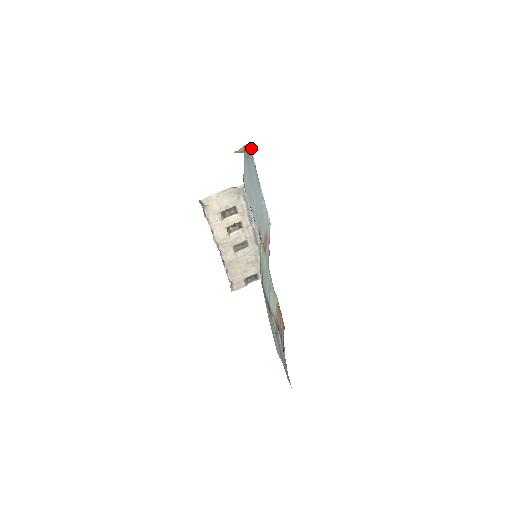
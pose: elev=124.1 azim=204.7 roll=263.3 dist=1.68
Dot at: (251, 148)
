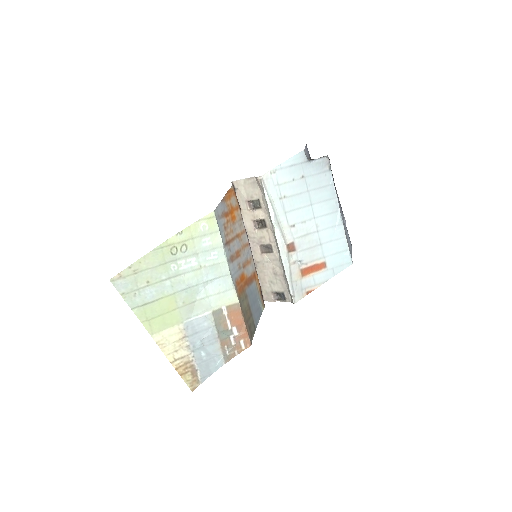
Dot at: (329, 161)
